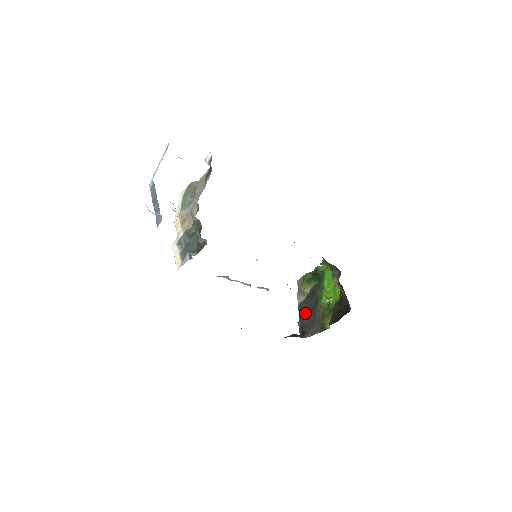
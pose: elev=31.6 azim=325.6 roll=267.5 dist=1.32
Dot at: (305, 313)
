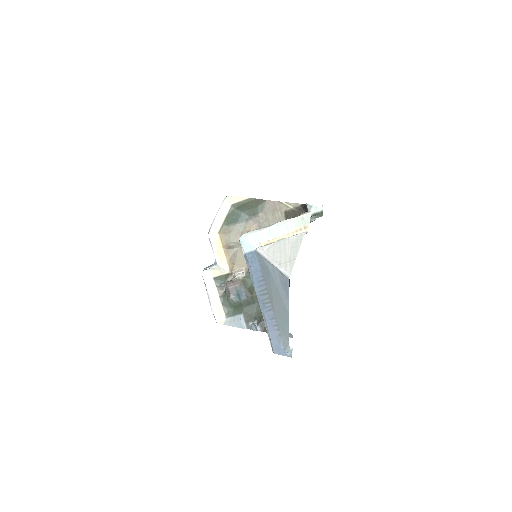
Dot at: occluded
